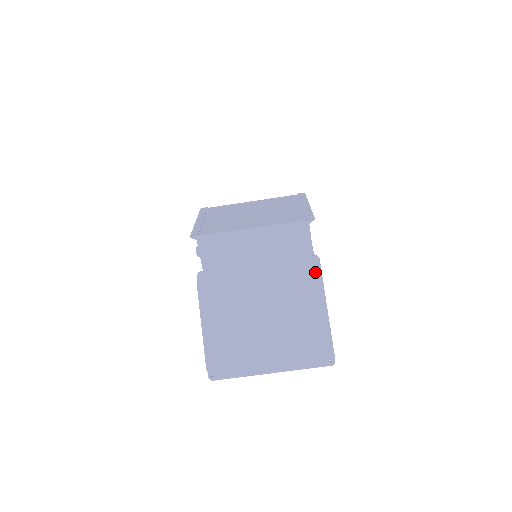
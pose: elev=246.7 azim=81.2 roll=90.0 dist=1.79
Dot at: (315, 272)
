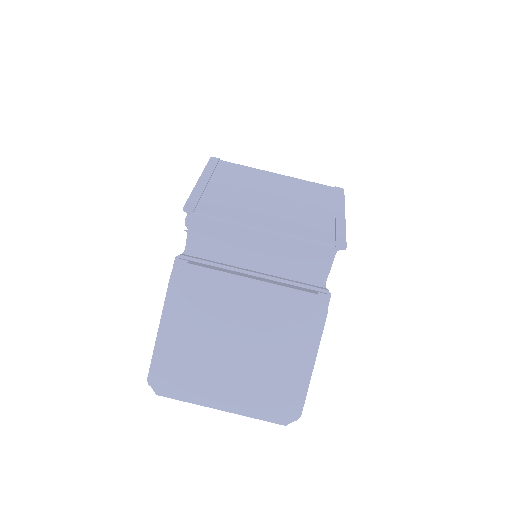
Dot at: (320, 317)
